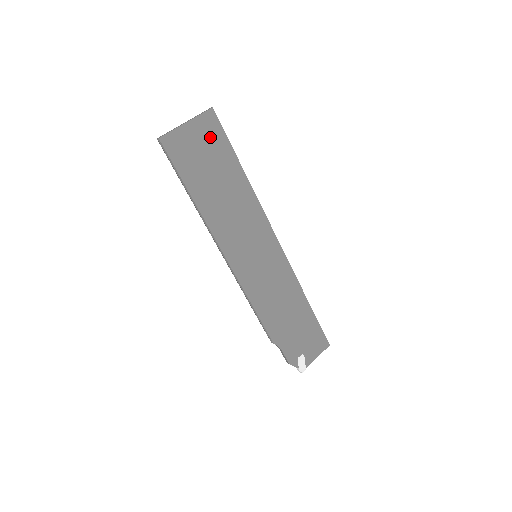
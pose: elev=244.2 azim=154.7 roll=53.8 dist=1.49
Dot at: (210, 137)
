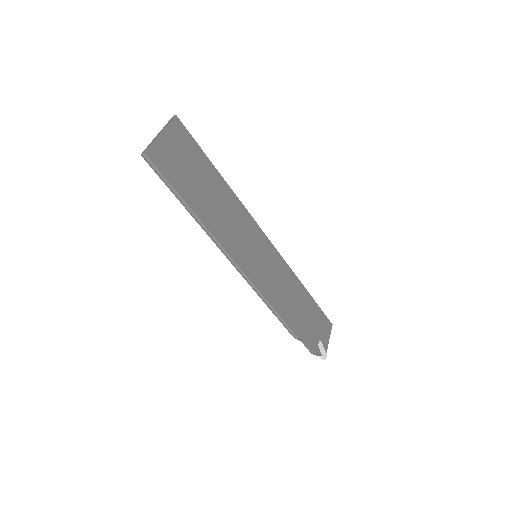
Dot at: (184, 145)
